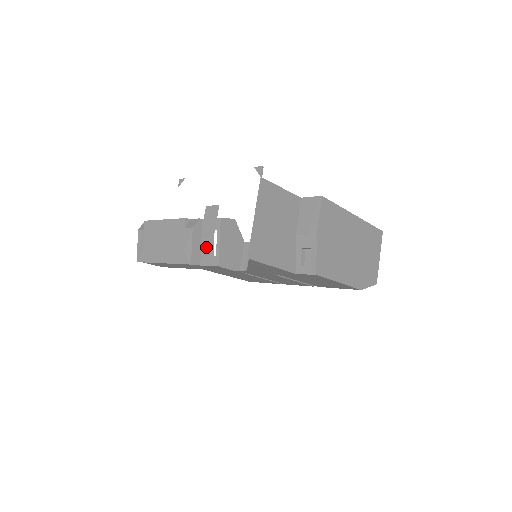
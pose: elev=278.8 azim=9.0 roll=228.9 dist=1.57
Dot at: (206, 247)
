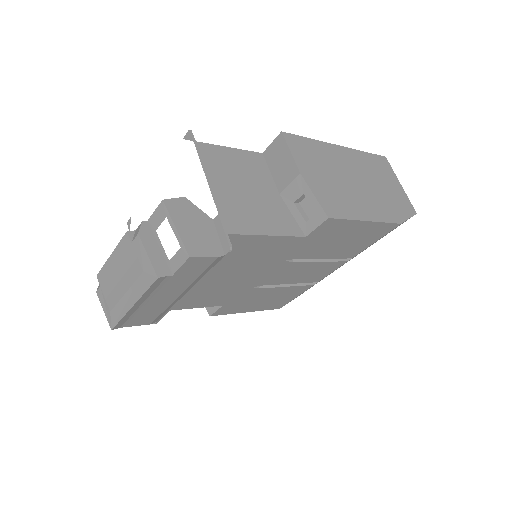
Dot at: occluded
